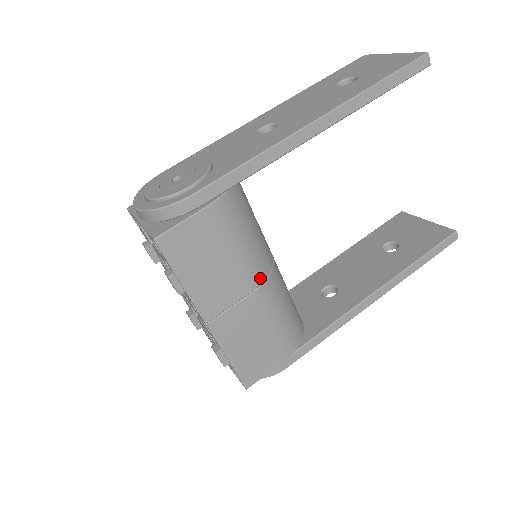
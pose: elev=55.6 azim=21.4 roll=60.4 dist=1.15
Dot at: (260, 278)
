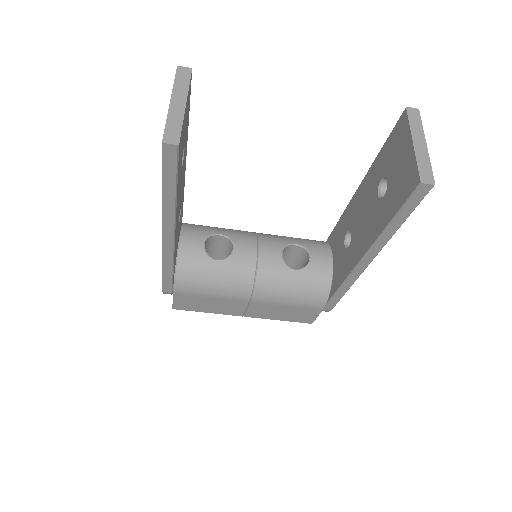
Dot at: (247, 294)
